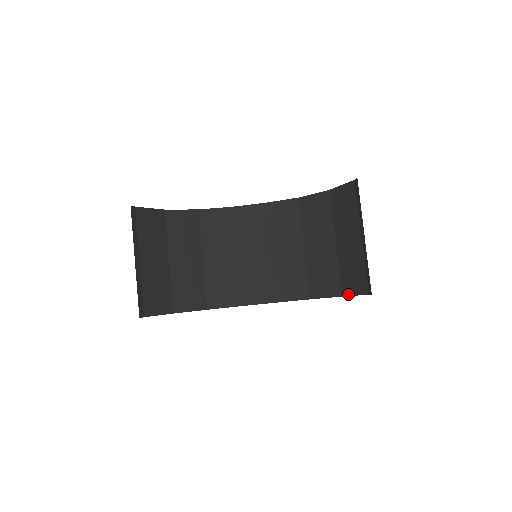
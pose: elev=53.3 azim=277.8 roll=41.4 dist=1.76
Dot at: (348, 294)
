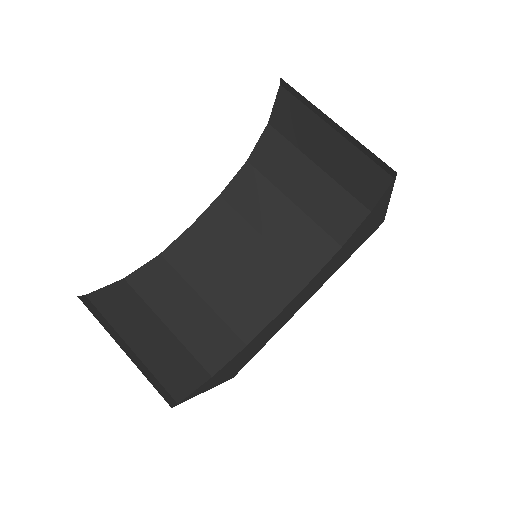
Dot at: (374, 202)
